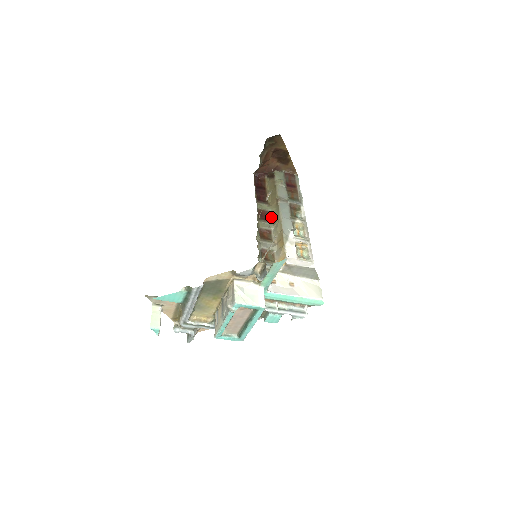
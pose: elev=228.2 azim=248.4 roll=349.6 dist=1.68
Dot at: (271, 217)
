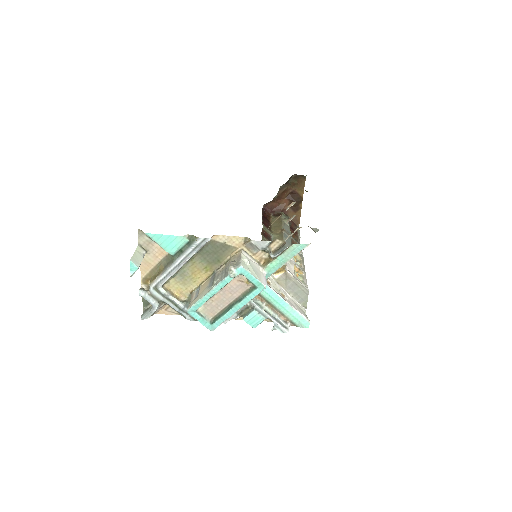
Dot at: occluded
